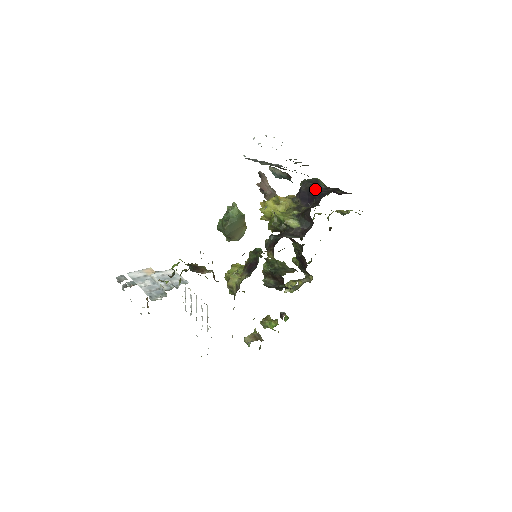
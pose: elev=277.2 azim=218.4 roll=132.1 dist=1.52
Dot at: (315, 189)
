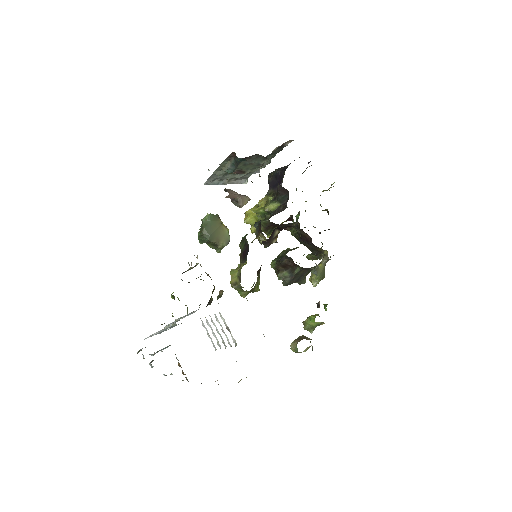
Dot at: (278, 170)
